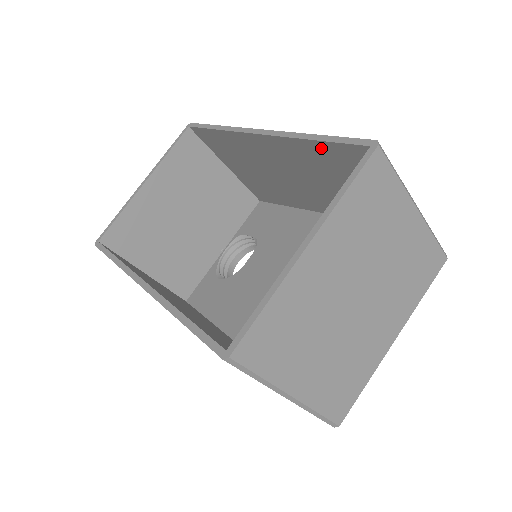
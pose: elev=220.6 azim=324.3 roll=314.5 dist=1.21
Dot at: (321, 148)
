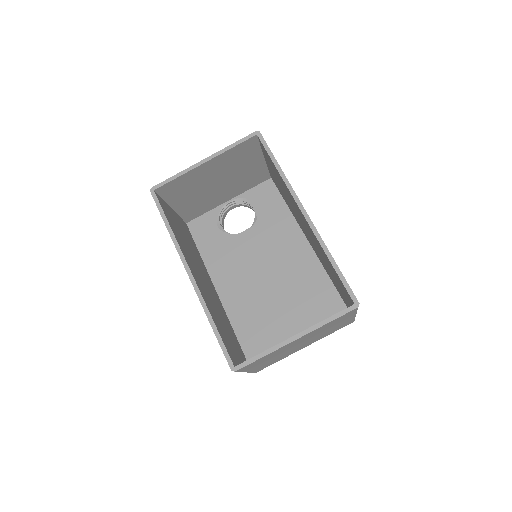
Dot at: (332, 267)
